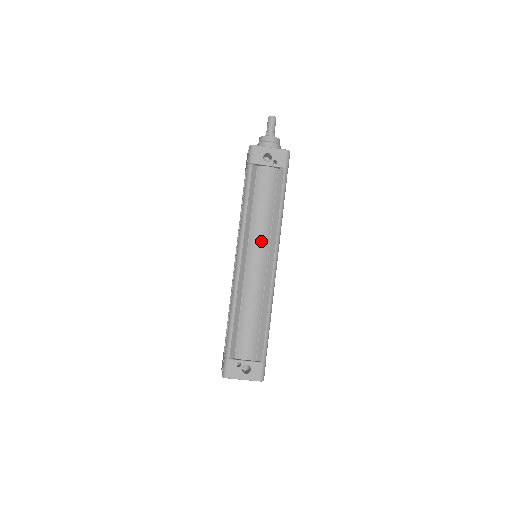
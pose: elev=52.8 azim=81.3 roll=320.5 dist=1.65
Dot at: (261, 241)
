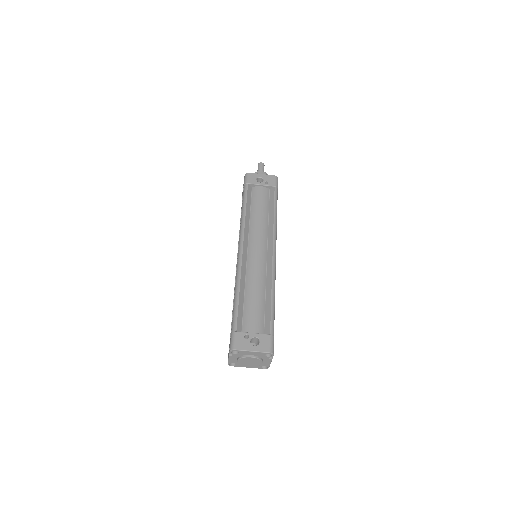
Dot at: (260, 236)
